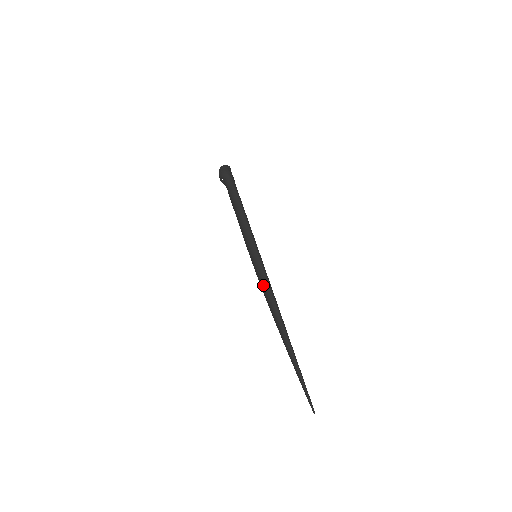
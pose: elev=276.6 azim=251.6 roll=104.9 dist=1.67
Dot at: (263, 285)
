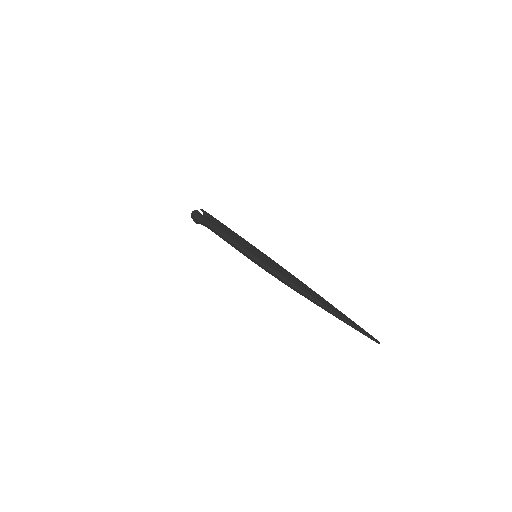
Dot at: occluded
